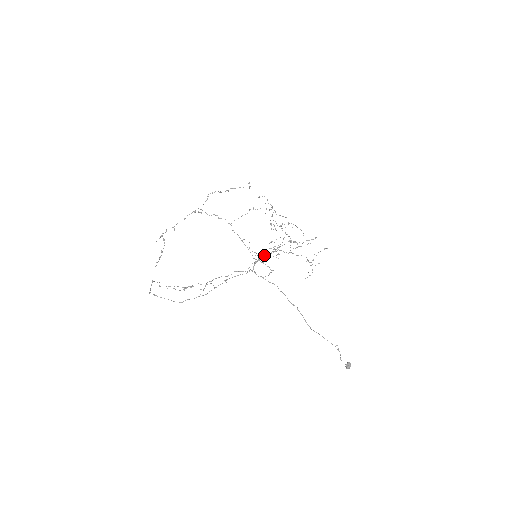
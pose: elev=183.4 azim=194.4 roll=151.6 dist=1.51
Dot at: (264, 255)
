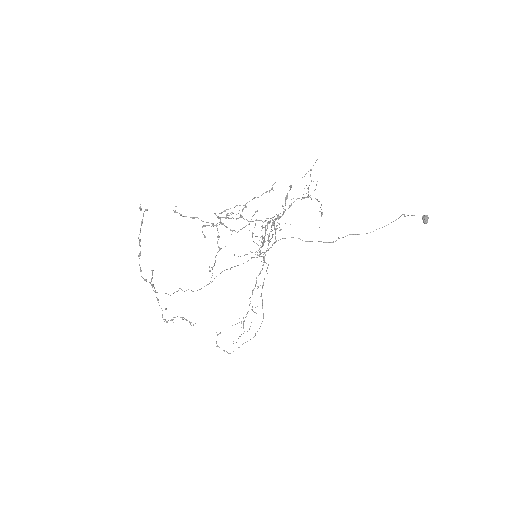
Dot at: occluded
